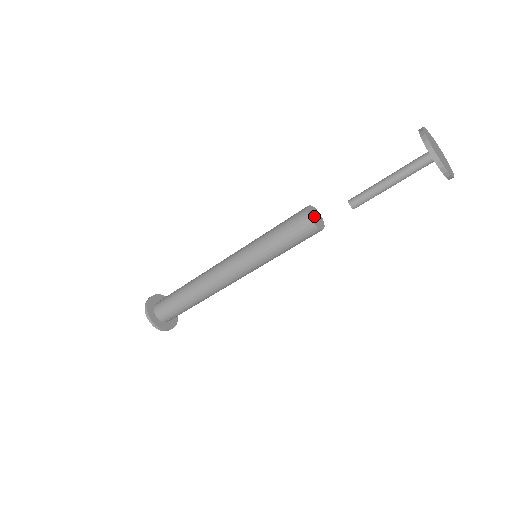
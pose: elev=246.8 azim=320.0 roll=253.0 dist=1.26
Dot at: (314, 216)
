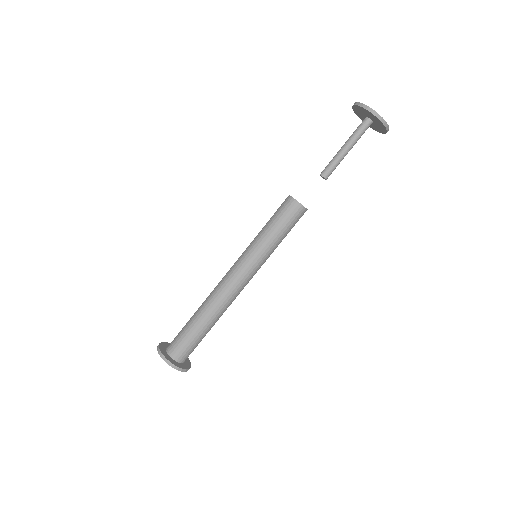
Dot at: occluded
